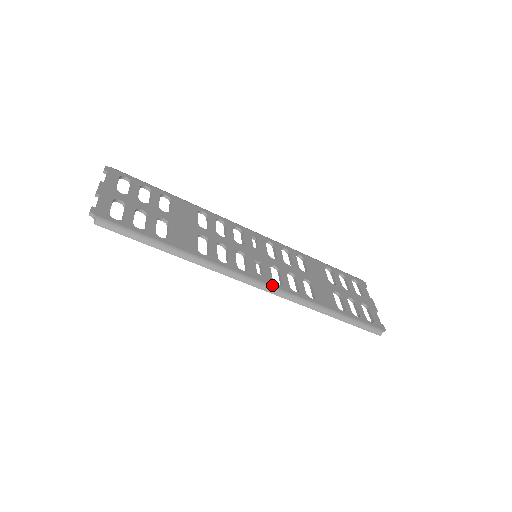
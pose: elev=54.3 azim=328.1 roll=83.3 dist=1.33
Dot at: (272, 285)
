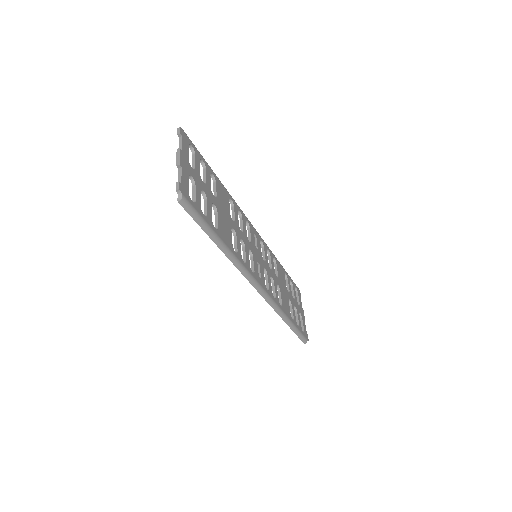
Dot at: (265, 290)
